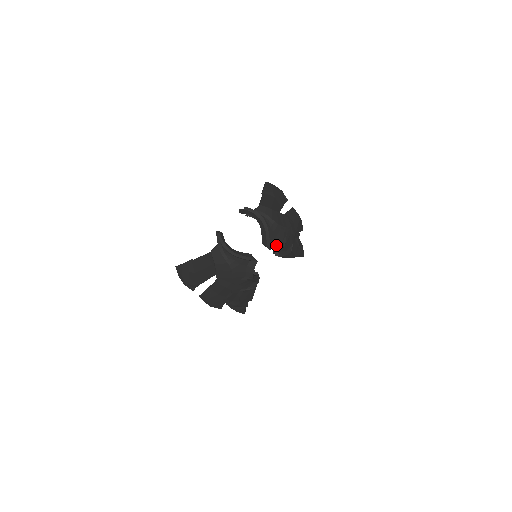
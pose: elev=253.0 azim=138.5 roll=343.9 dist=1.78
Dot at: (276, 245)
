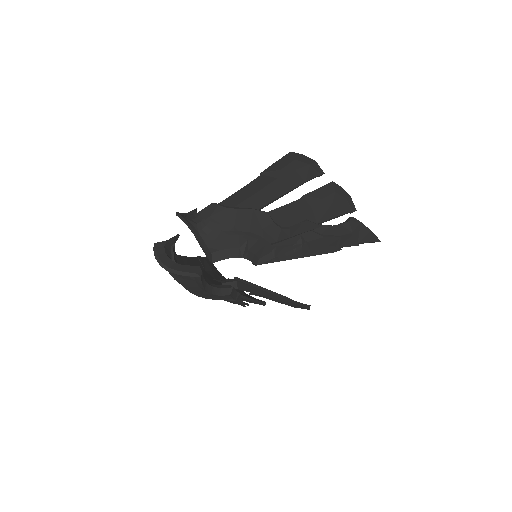
Dot at: (223, 256)
